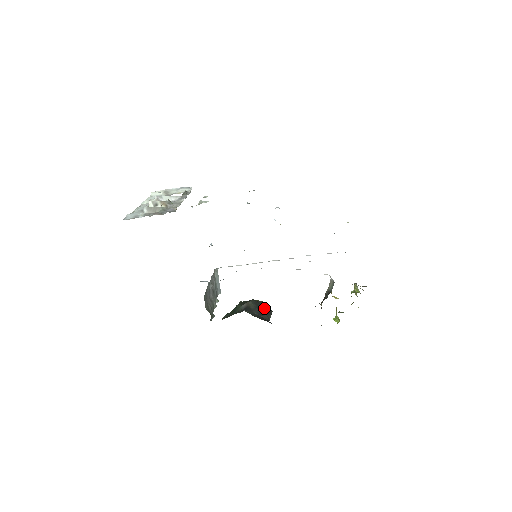
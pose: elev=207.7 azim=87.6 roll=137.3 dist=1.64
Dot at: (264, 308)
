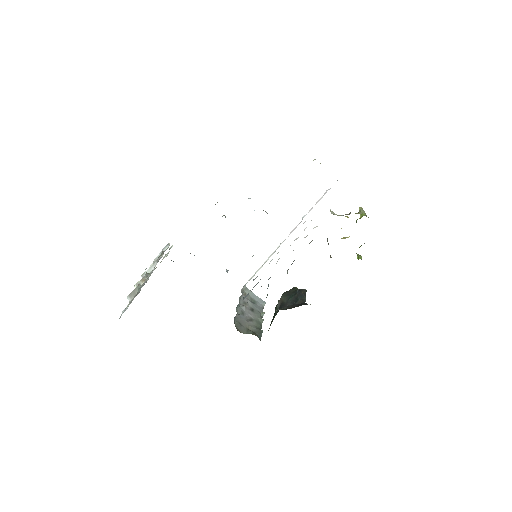
Dot at: (296, 294)
